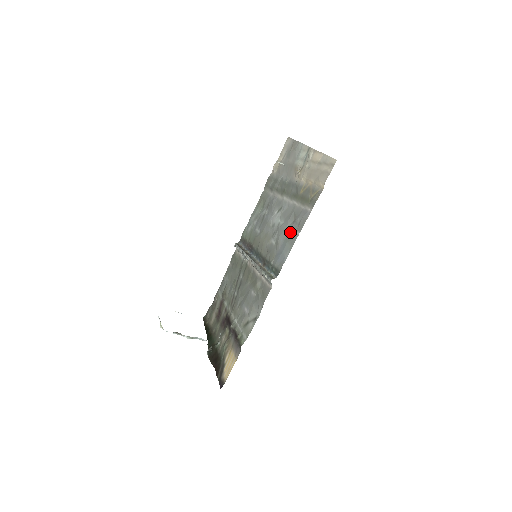
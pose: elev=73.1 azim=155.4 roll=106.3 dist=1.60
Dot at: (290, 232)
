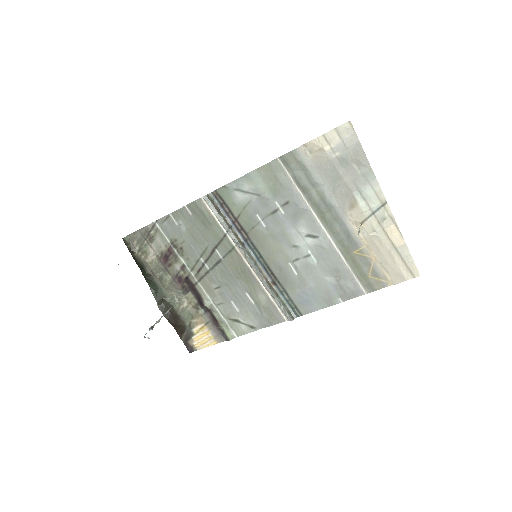
Dot at: (328, 288)
